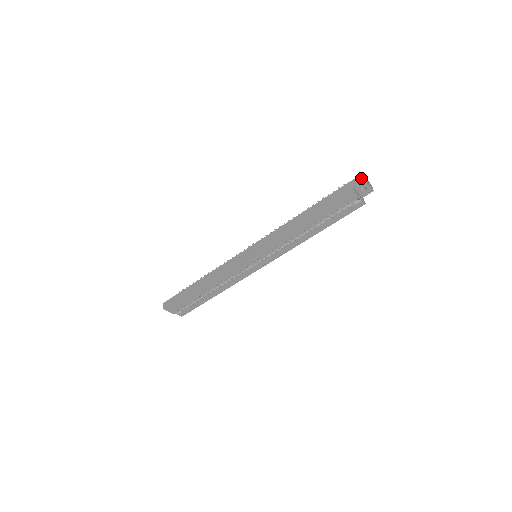
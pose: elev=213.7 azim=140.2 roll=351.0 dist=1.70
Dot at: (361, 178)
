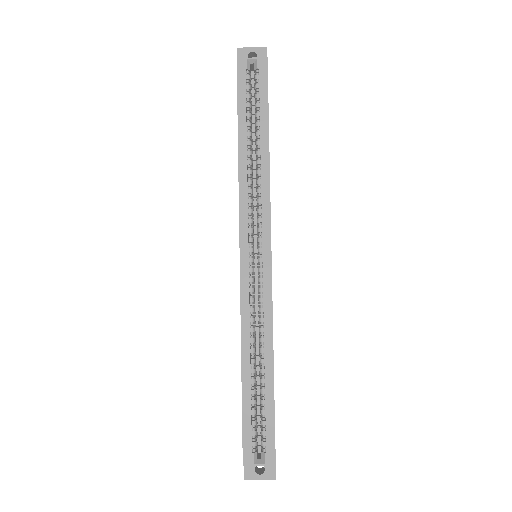
Dot at: (237, 53)
